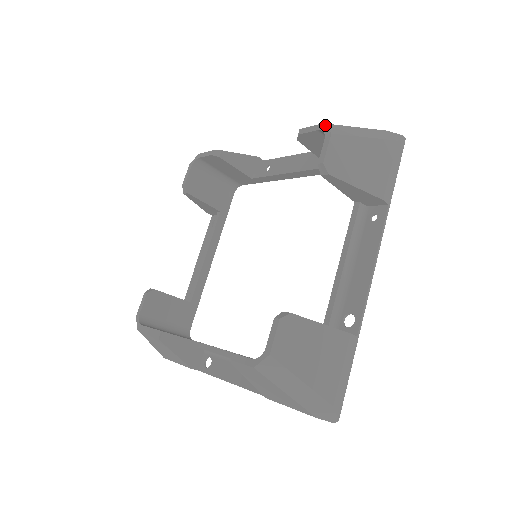
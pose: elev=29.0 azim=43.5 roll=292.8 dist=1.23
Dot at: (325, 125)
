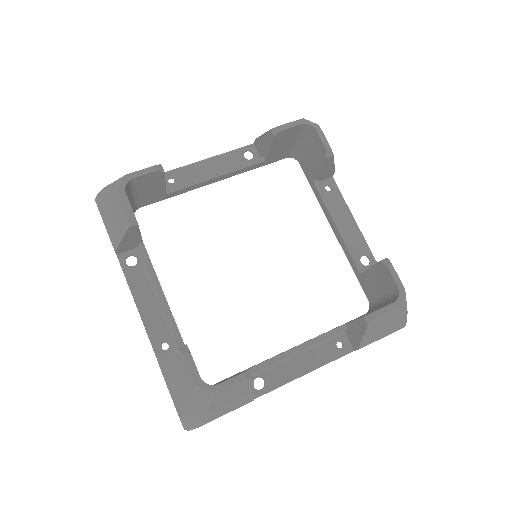
Dot at: occluded
